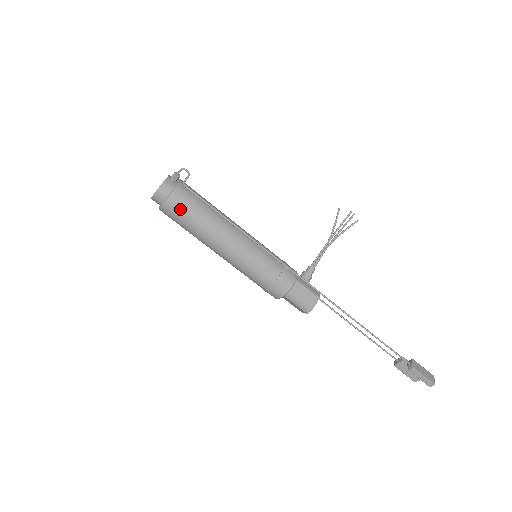
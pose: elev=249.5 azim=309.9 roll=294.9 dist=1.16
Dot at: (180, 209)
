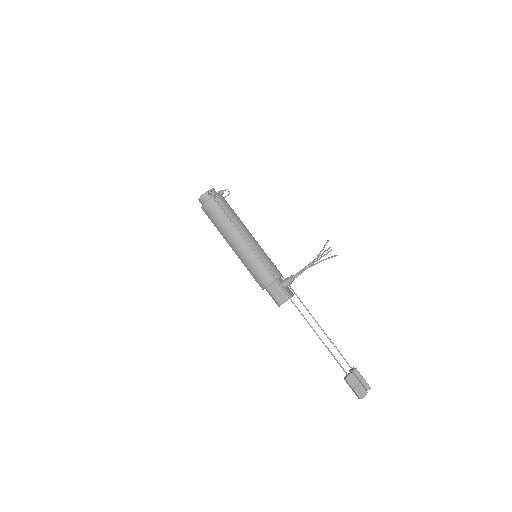
Dot at: (209, 214)
